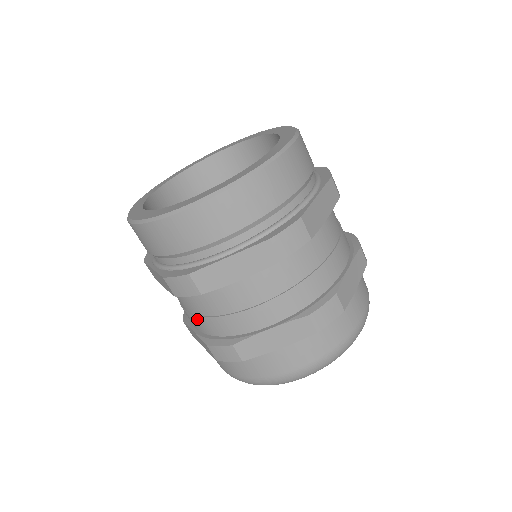
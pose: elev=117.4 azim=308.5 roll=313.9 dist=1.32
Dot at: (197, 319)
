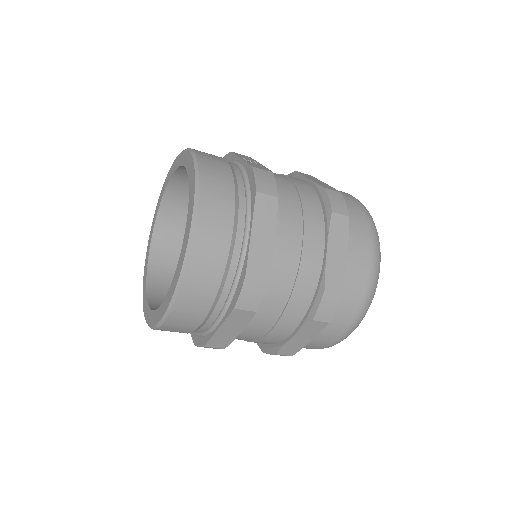
Dot at: occluded
